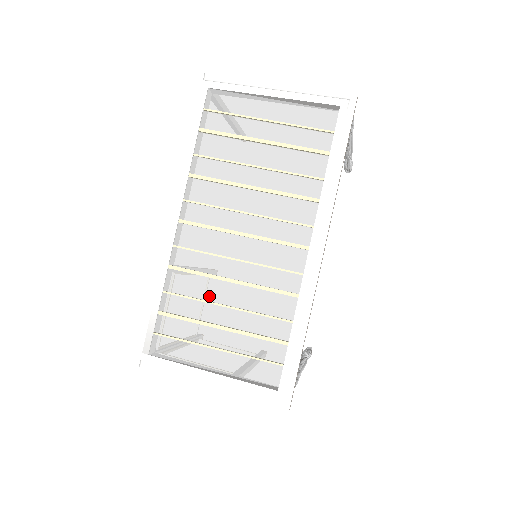
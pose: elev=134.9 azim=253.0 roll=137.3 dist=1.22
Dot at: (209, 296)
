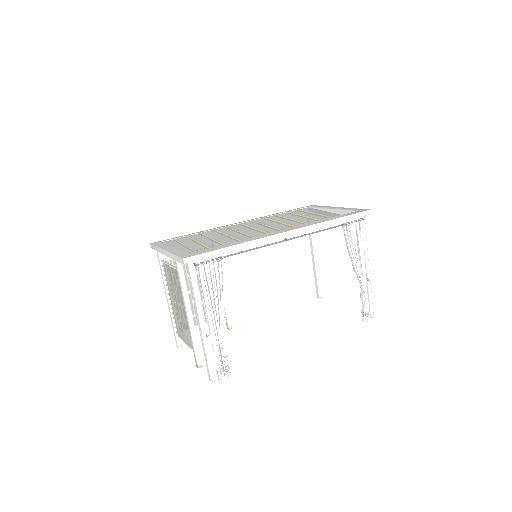
Dot at: (215, 238)
